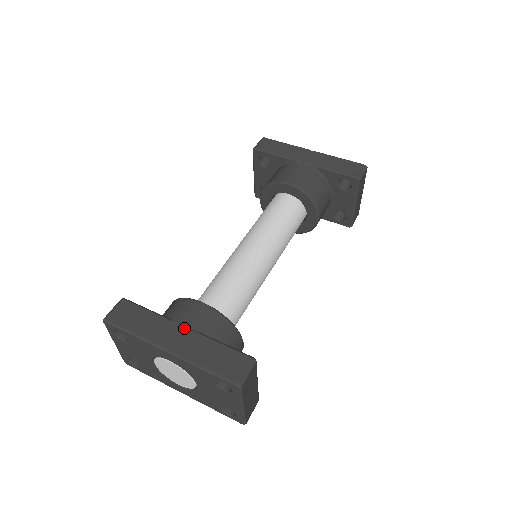
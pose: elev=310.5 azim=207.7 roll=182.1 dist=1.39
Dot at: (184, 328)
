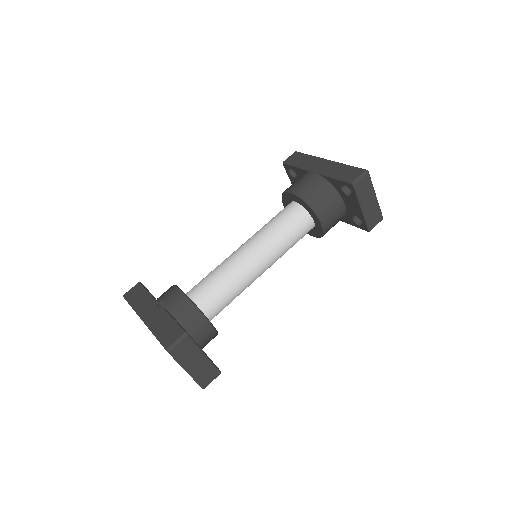
Dot at: occluded
